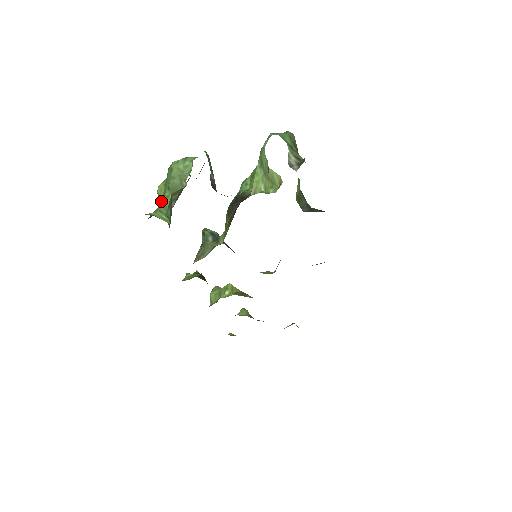
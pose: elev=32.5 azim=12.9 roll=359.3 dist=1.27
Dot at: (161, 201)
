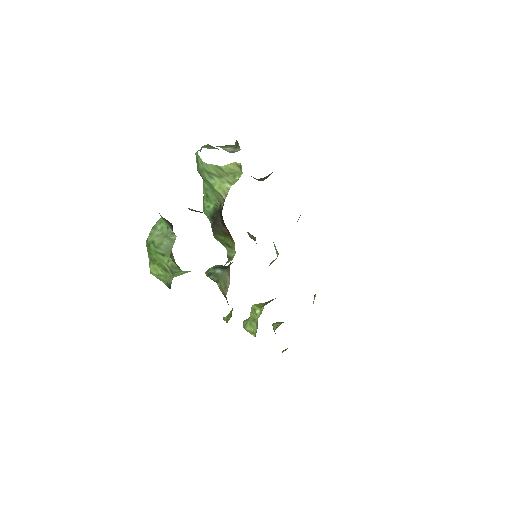
Dot at: (164, 274)
